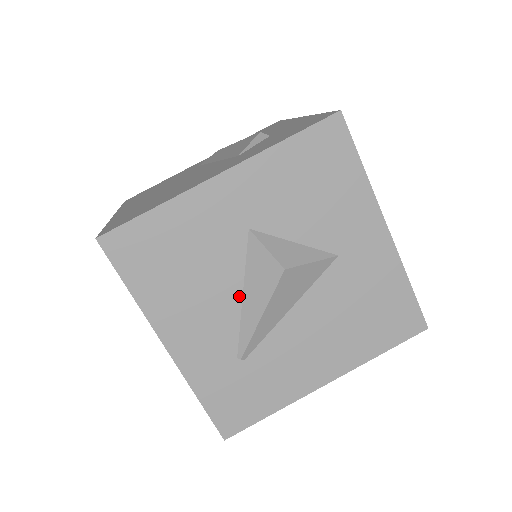
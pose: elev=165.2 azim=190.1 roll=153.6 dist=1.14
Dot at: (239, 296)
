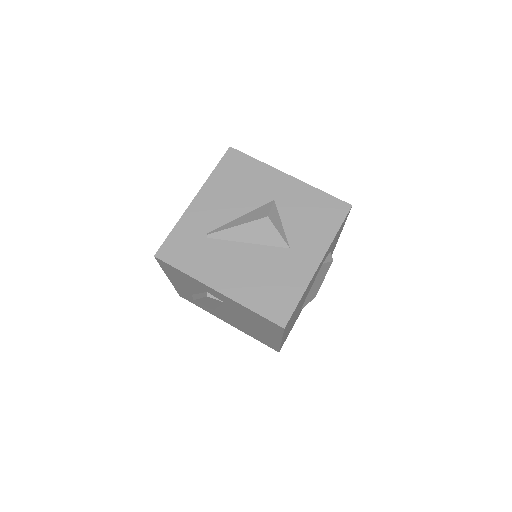
Dot at: (240, 215)
